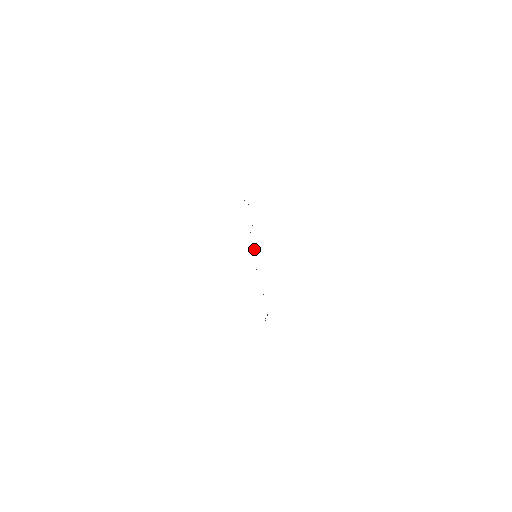
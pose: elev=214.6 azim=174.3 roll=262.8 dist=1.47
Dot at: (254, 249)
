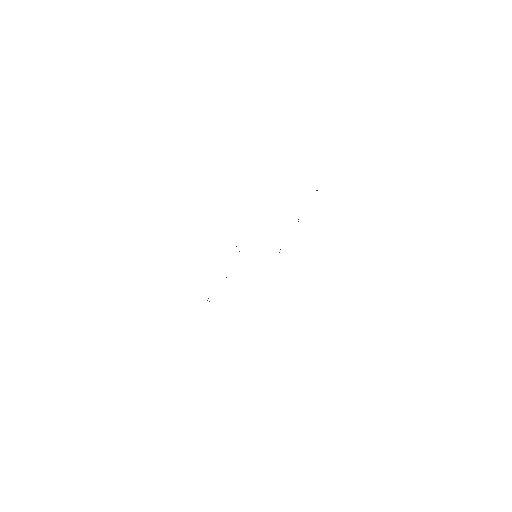
Dot at: occluded
